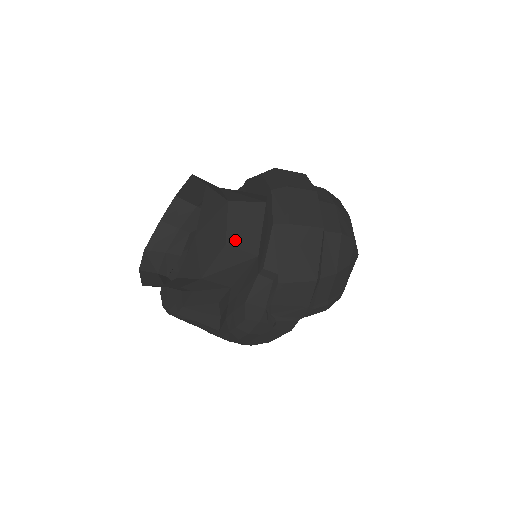
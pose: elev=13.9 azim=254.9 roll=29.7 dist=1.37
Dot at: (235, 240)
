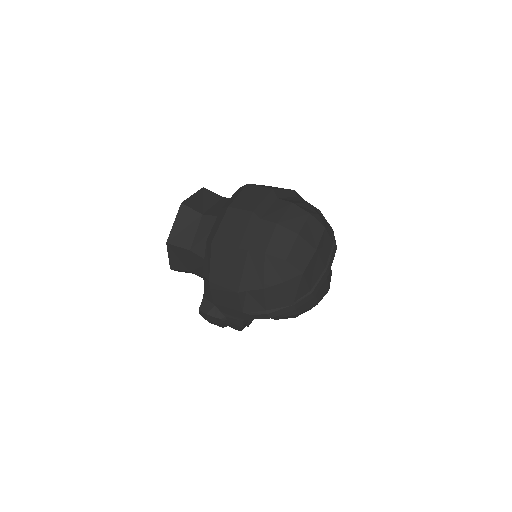
Dot at: (197, 248)
